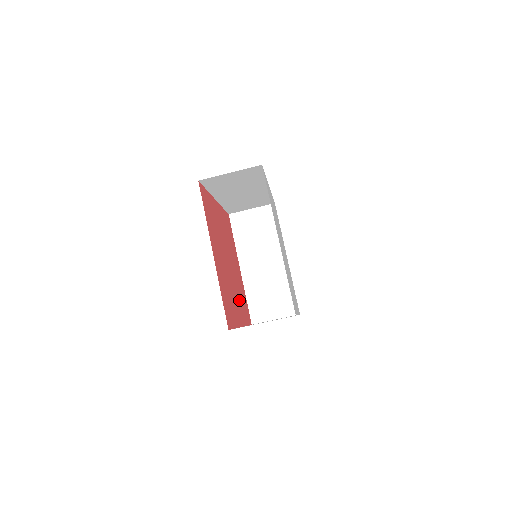
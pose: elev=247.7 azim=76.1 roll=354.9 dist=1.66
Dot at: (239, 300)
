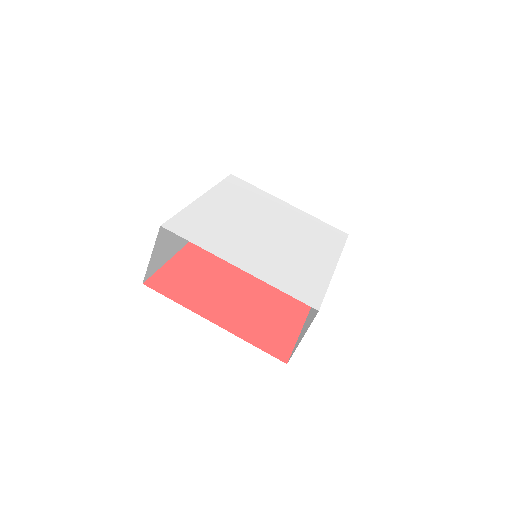
Dot at: occluded
